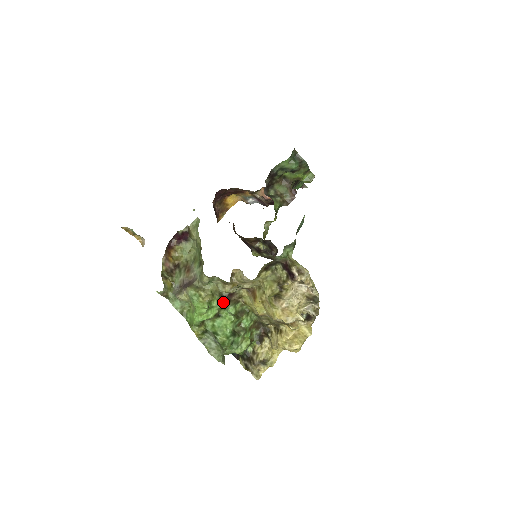
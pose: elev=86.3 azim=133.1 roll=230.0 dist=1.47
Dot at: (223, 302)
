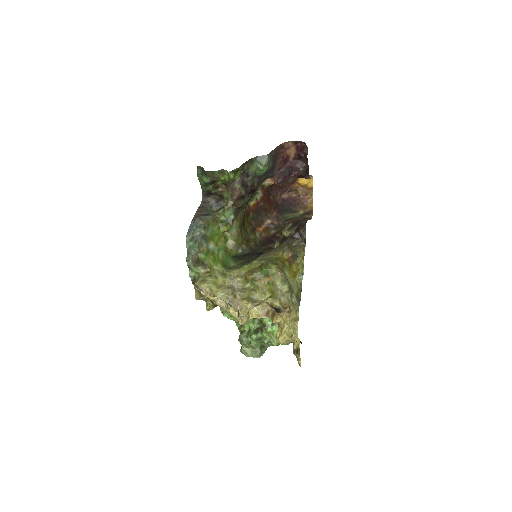
Dot at: occluded
